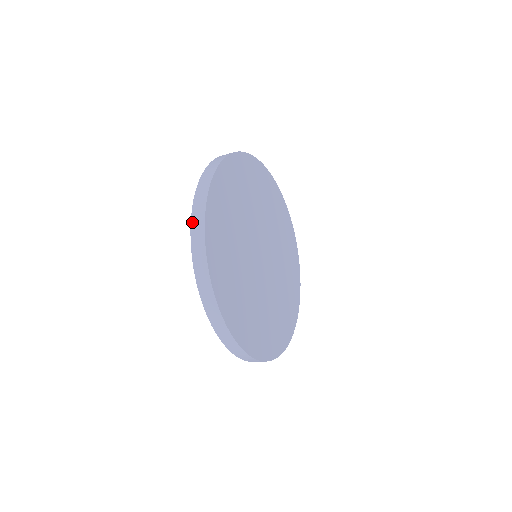
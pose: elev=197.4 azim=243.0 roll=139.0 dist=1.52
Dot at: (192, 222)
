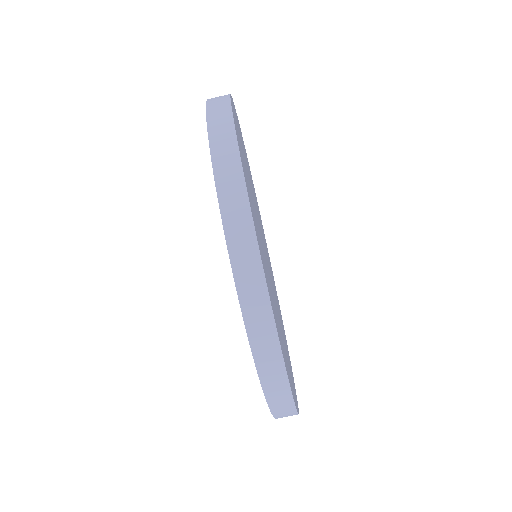
Dot at: (209, 99)
